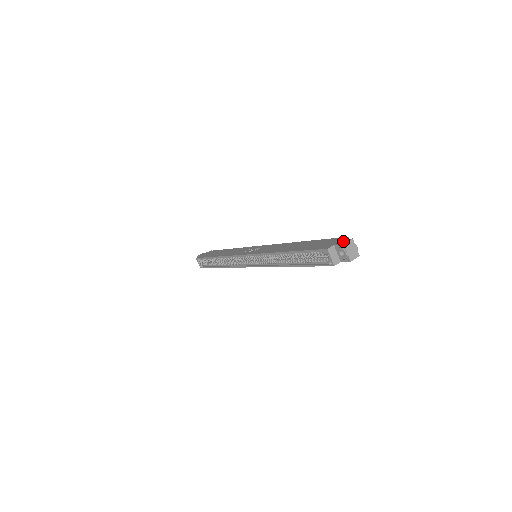
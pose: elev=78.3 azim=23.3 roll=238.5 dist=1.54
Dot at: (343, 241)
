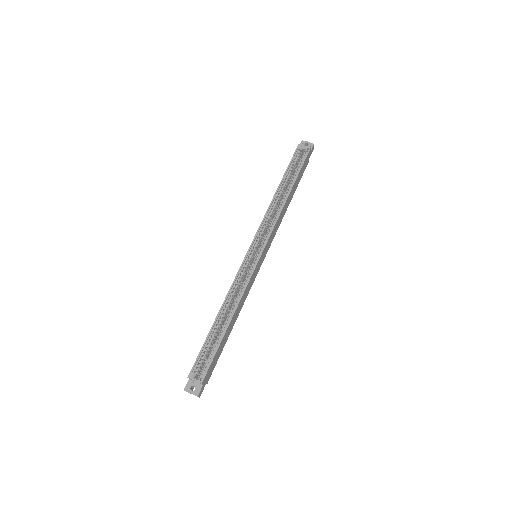
Dot at: occluded
